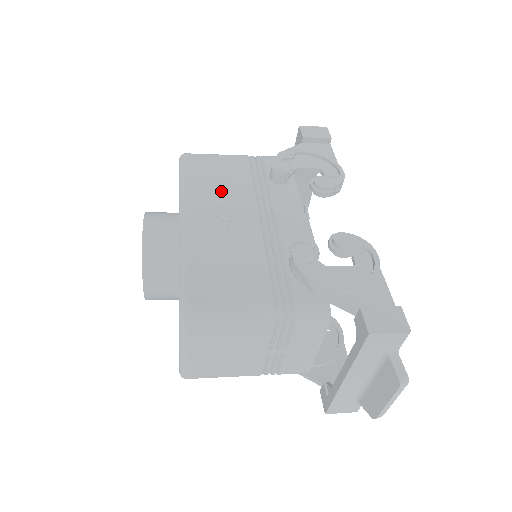
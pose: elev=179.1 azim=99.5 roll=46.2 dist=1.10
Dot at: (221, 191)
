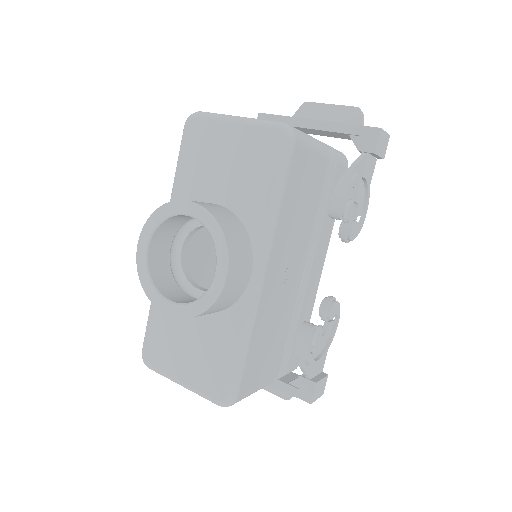
Dot at: (297, 226)
